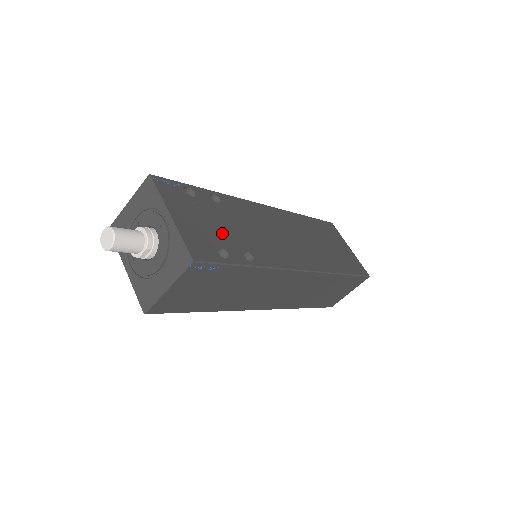
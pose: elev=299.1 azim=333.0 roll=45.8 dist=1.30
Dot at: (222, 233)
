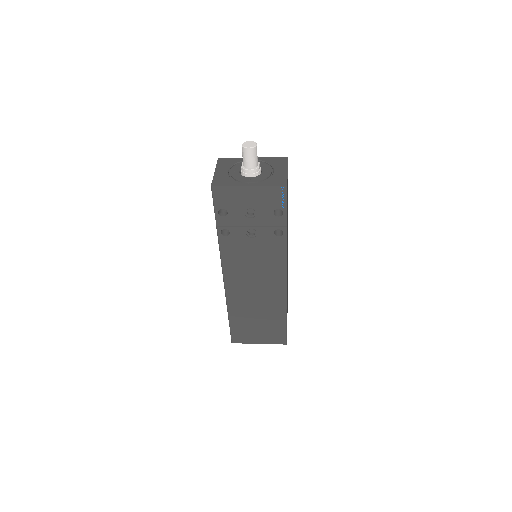
Dot at: occluded
